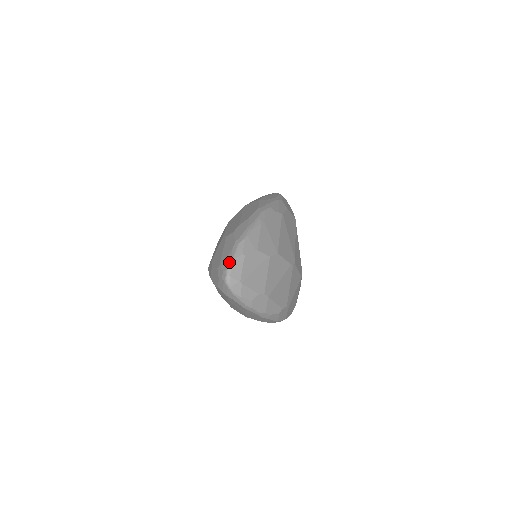
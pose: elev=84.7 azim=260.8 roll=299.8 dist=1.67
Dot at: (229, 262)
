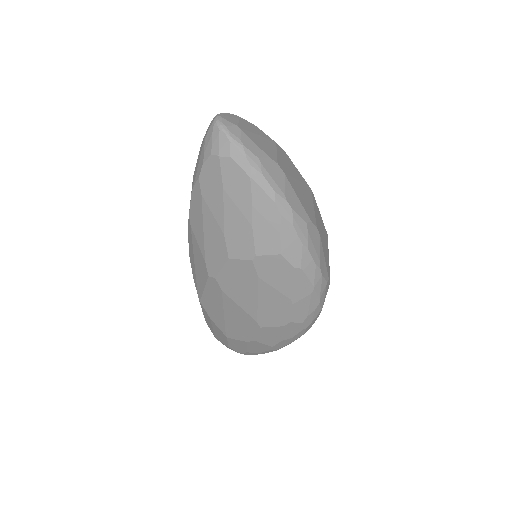
Dot at: occluded
